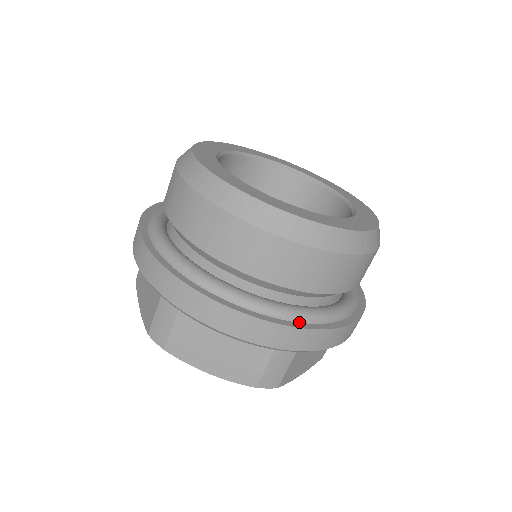
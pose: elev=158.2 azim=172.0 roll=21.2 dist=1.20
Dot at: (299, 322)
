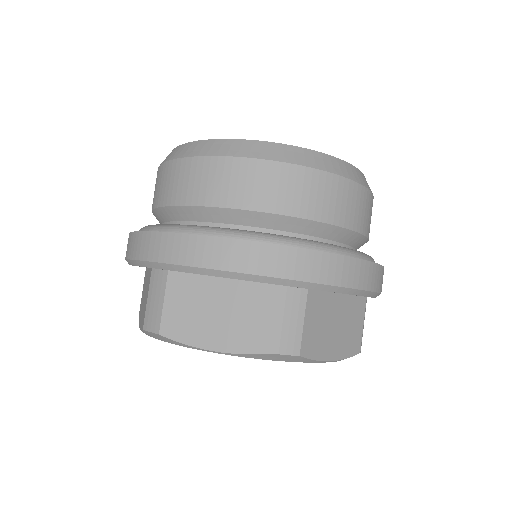
Dot at: occluded
